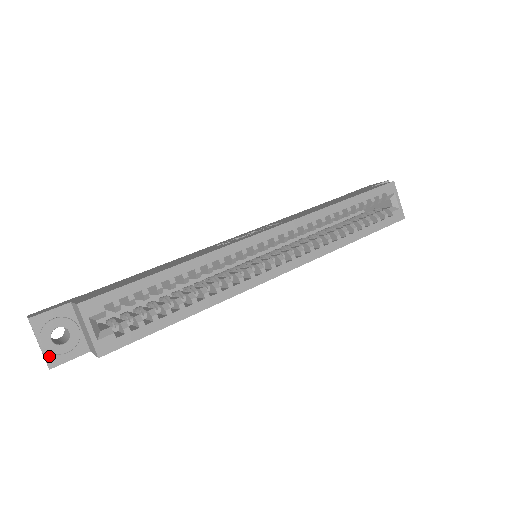
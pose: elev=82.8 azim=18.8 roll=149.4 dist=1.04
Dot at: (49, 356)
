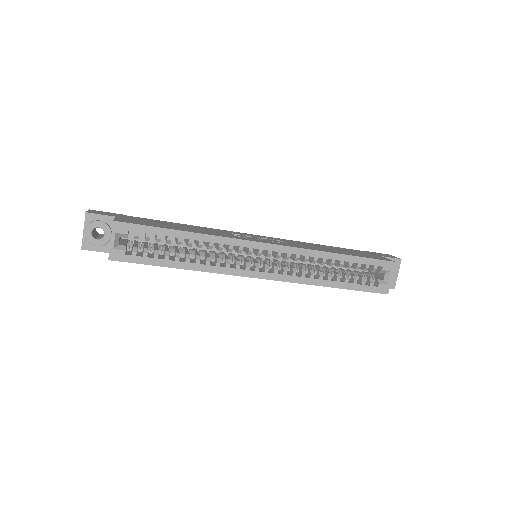
Dot at: (85, 241)
